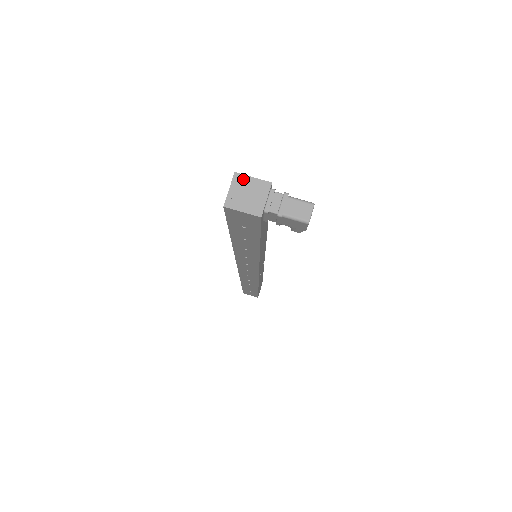
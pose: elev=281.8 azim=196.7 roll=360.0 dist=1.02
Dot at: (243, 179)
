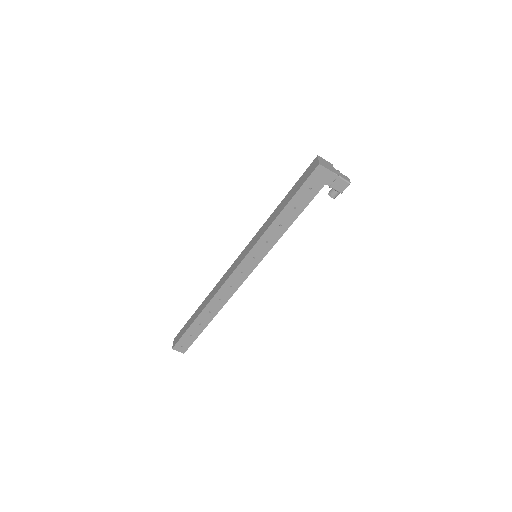
Dot at: (322, 159)
